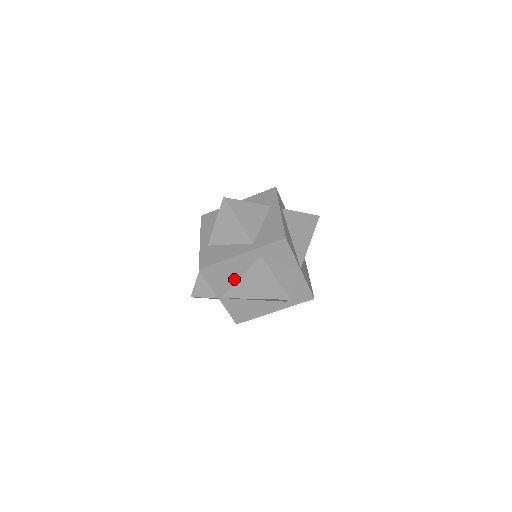
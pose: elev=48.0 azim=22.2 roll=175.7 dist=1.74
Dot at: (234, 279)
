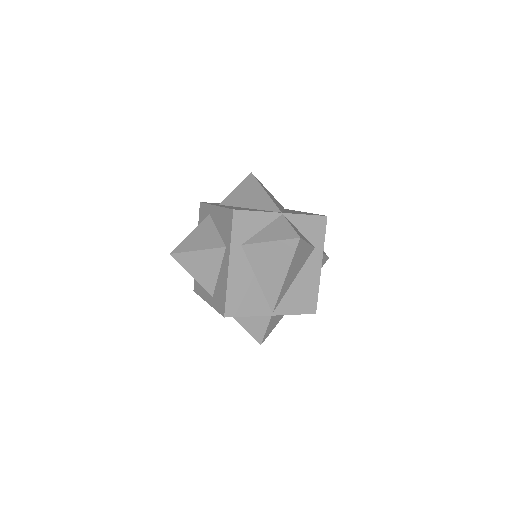
Dot at: occluded
